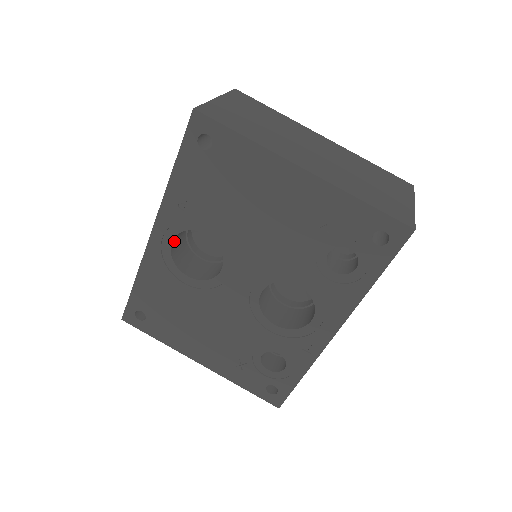
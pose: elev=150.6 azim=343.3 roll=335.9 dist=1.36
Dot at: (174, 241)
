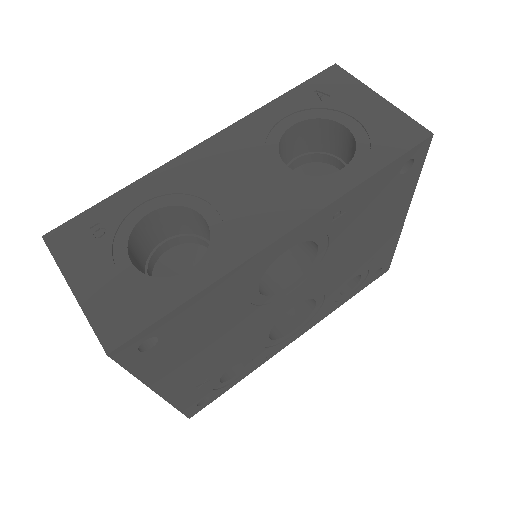
Dot at: occluded
